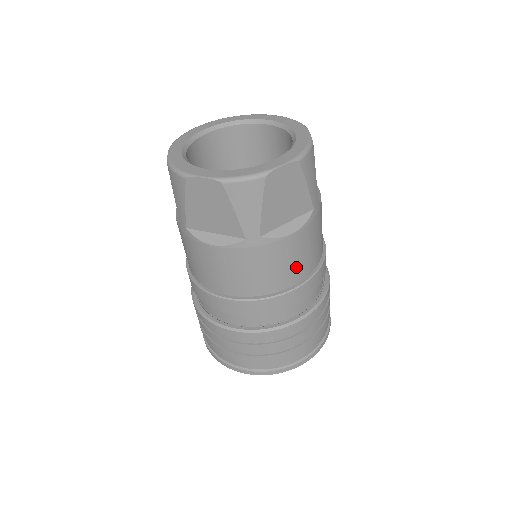
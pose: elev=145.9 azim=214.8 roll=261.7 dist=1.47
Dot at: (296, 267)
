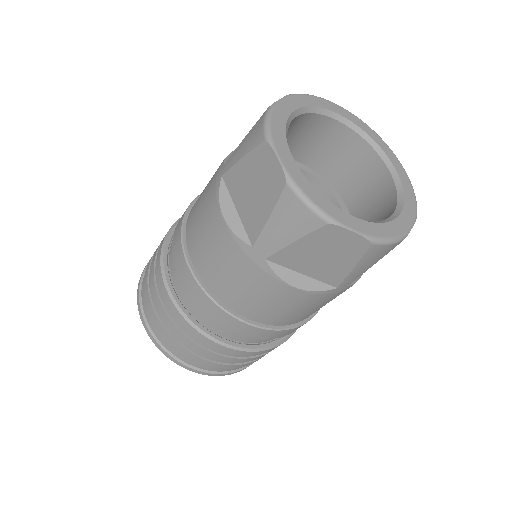
Dot at: (268, 311)
